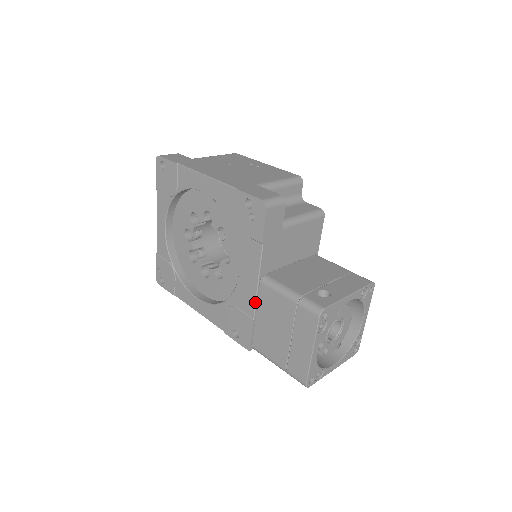
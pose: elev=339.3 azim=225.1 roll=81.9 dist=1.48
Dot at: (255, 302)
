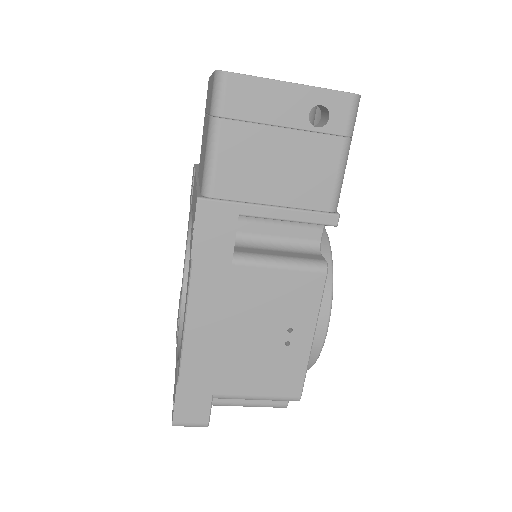
Dot at: (196, 182)
